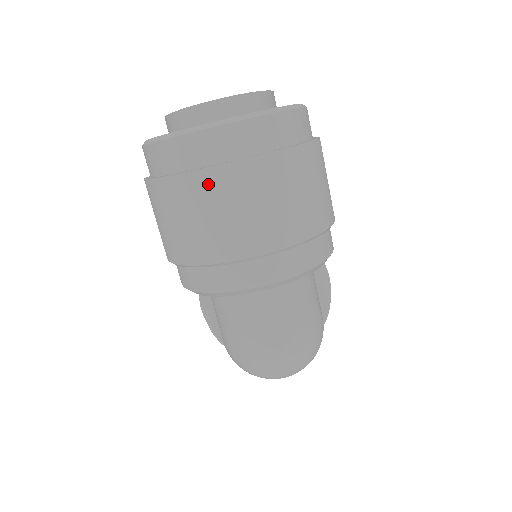
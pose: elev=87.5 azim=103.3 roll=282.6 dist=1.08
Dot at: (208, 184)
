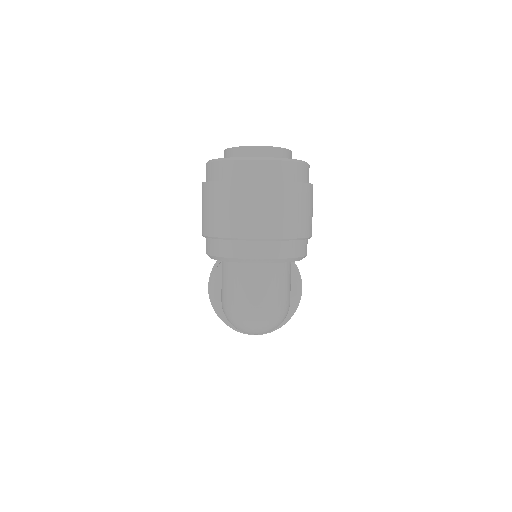
Dot at: (242, 190)
